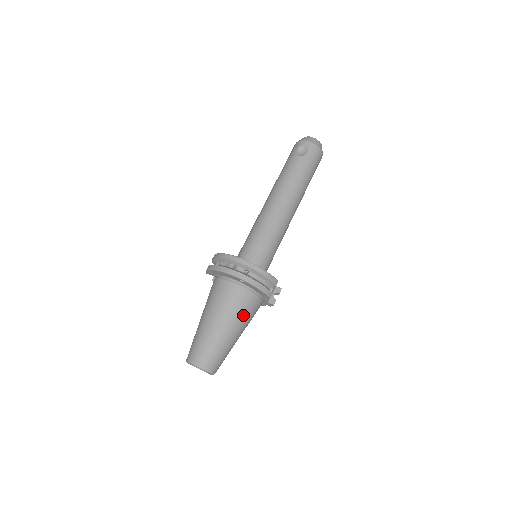
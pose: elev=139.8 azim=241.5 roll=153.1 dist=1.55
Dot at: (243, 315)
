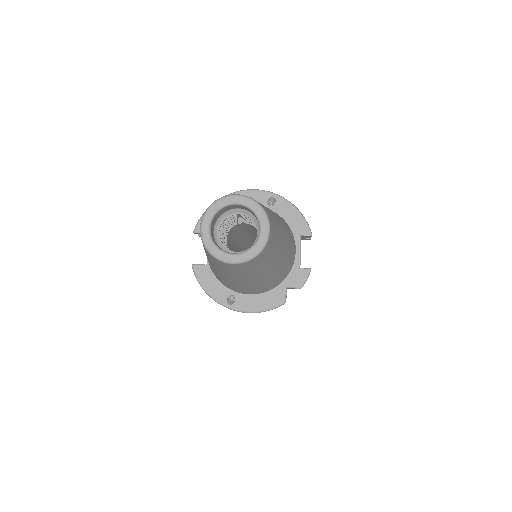
Dot at: (285, 225)
